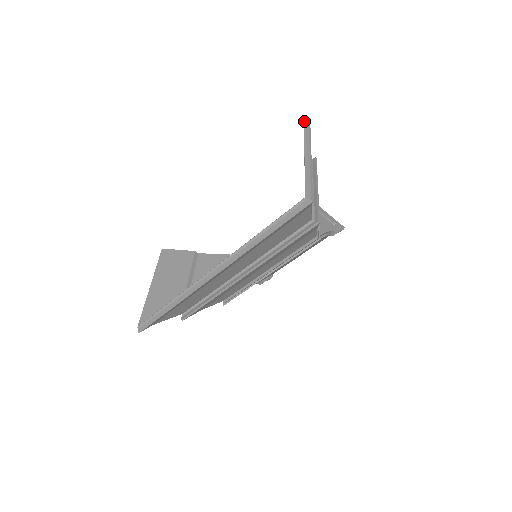
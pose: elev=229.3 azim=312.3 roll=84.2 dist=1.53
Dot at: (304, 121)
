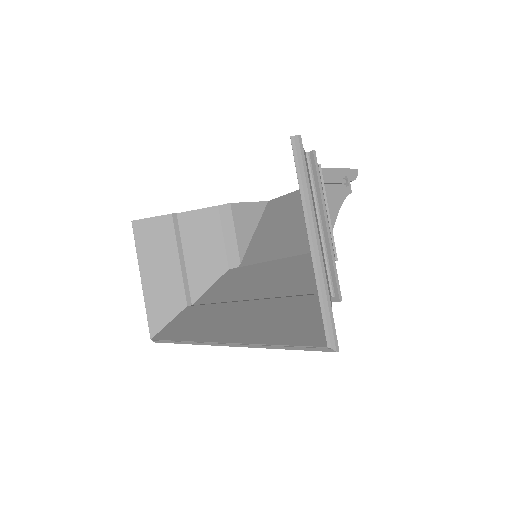
Dot at: (291, 141)
